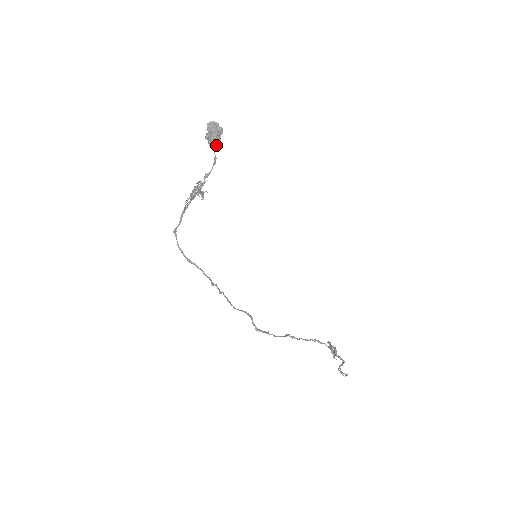
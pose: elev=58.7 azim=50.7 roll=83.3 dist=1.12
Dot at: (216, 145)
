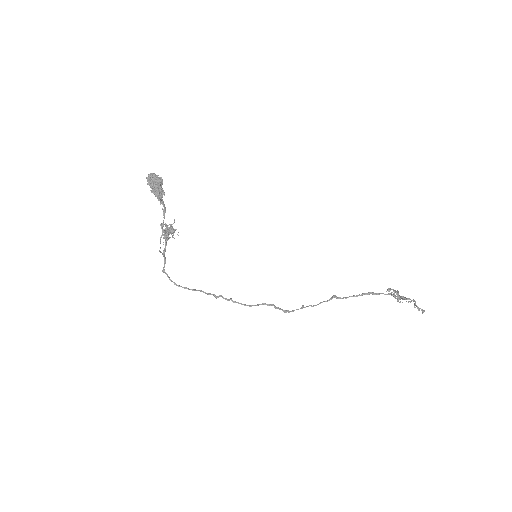
Dot at: (158, 197)
